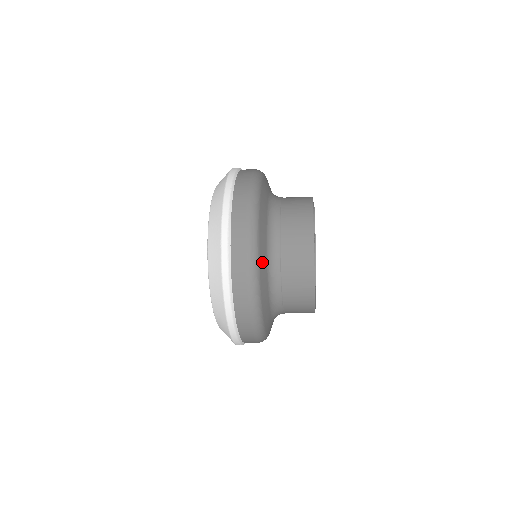
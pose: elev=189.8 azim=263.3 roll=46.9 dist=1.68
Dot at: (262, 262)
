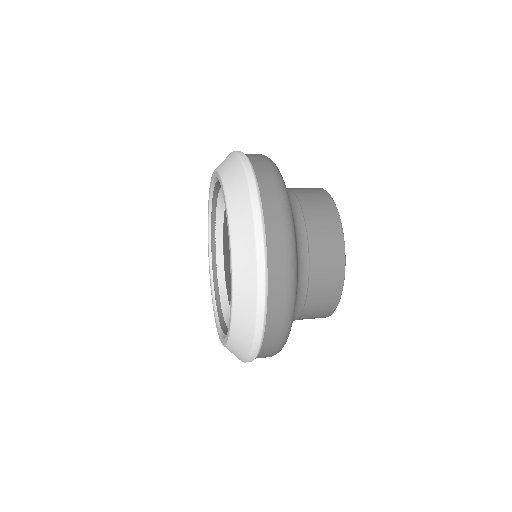
Dot at: occluded
